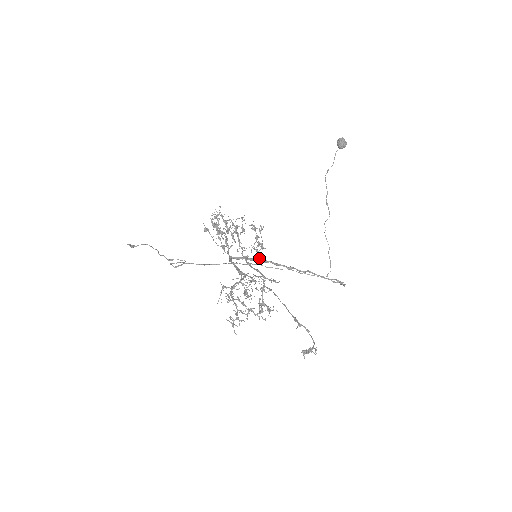
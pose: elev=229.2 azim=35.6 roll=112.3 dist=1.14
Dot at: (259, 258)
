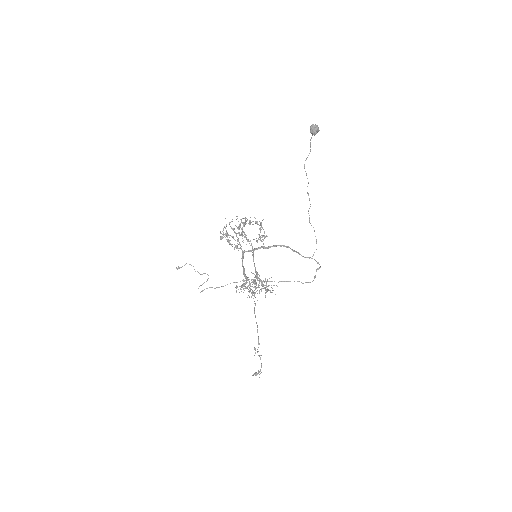
Dot at: (264, 246)
